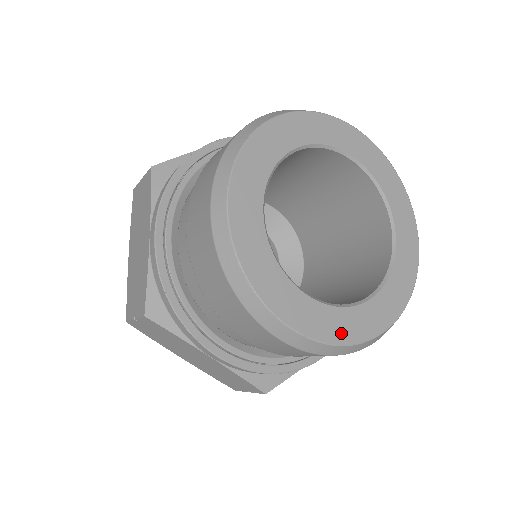
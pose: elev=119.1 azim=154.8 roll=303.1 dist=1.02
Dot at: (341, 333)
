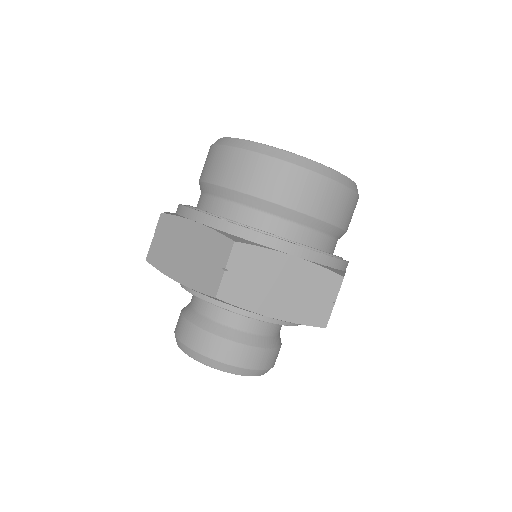
Dot at: occluded
